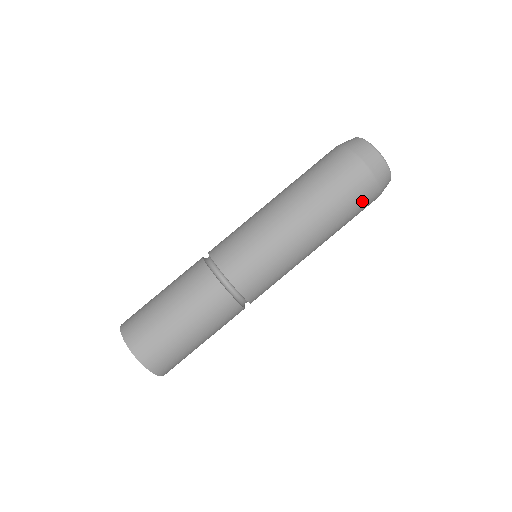
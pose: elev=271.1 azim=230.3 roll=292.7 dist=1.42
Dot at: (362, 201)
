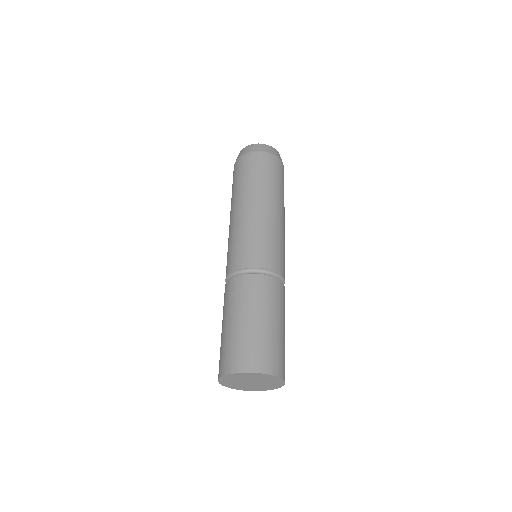
Dot at: (283, 177)
